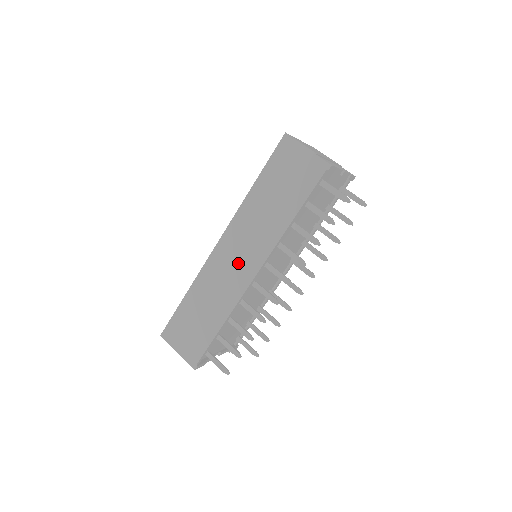
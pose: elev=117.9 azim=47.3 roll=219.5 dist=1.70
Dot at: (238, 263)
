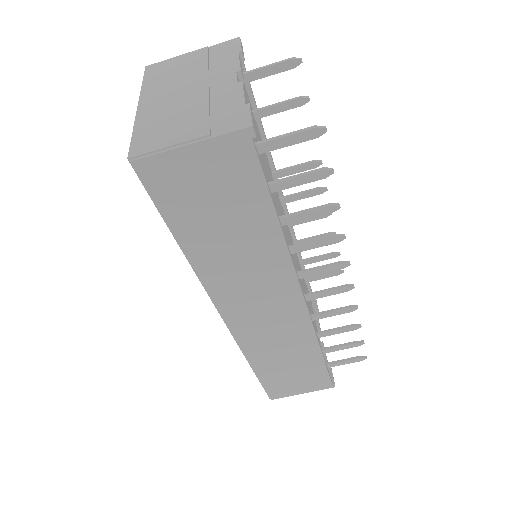
Dot at: (270, 311)
